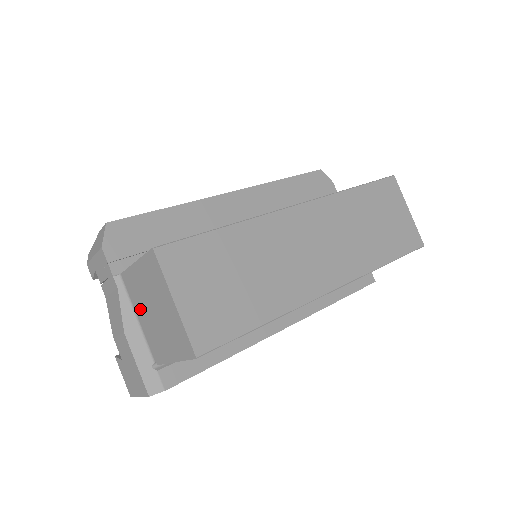
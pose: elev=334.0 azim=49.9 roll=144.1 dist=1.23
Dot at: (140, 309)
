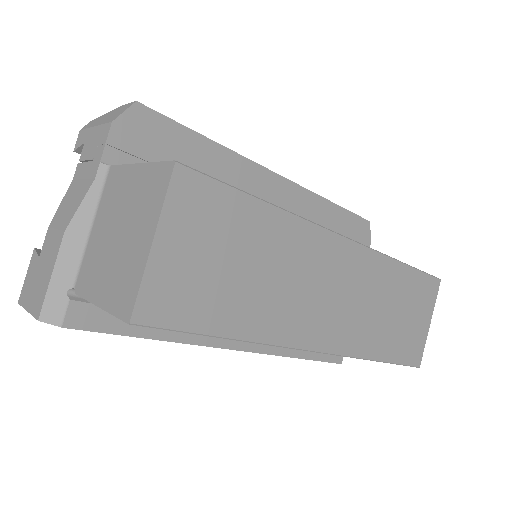
Dot at: (103, 219)
